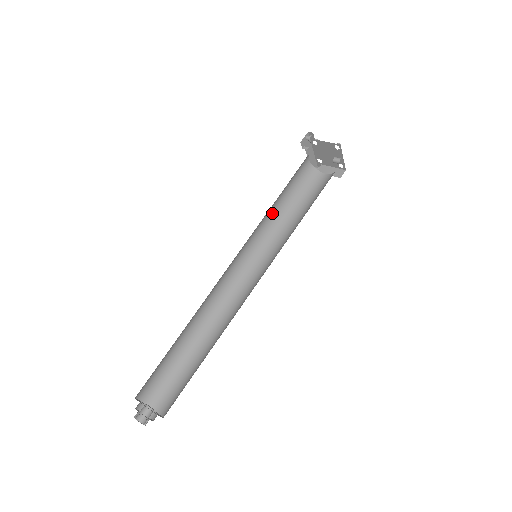
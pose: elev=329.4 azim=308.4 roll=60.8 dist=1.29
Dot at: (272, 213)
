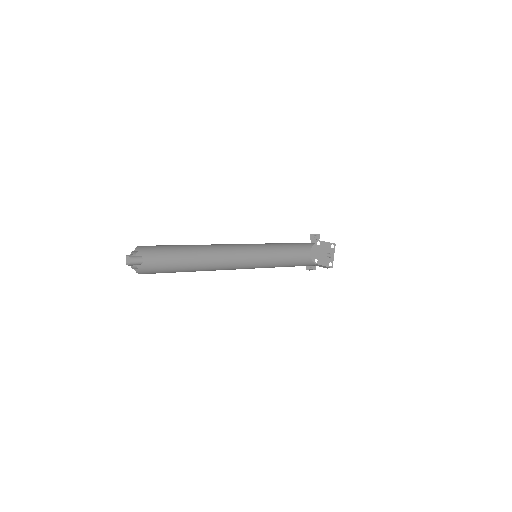
Dot at: (275, 255)
